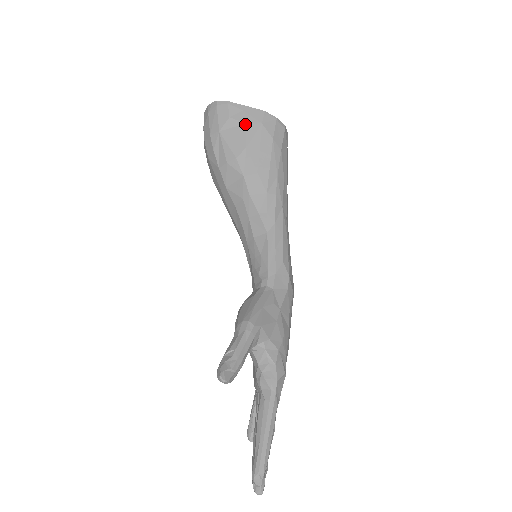
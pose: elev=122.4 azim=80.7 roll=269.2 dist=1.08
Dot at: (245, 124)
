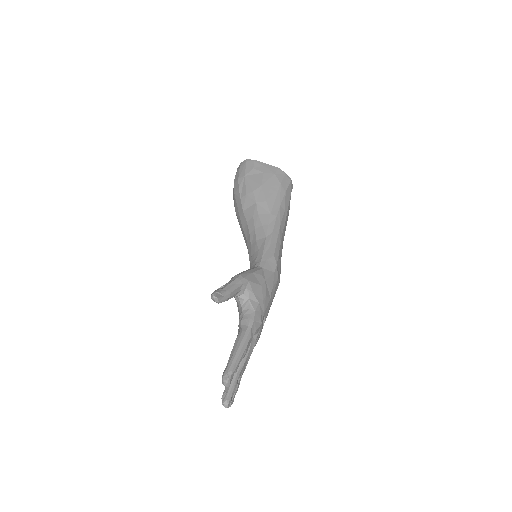
Dot at: (263, 173)
